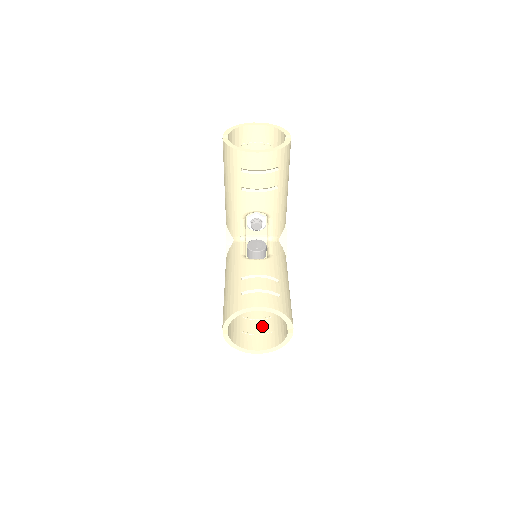
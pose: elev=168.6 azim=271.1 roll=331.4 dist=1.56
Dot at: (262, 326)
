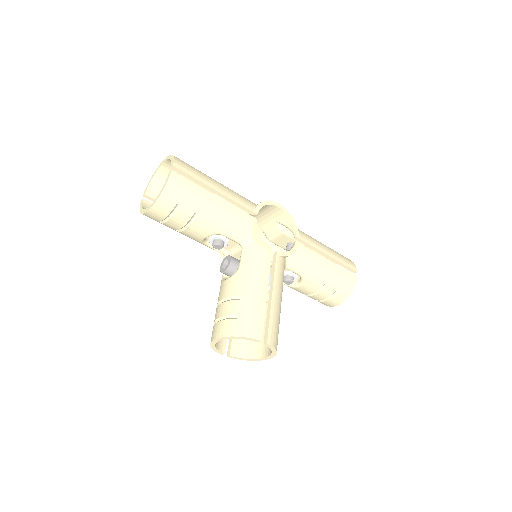
Dot at: occluded
